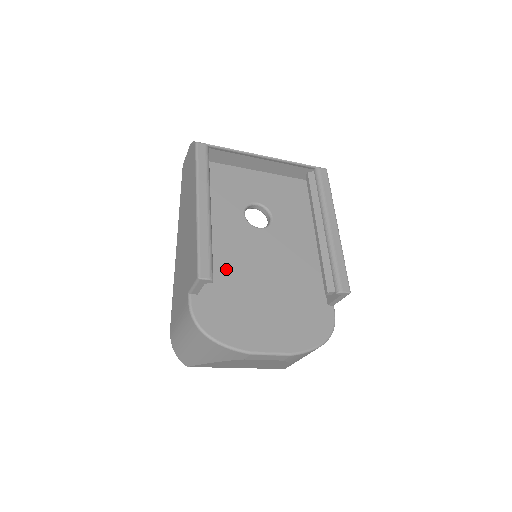
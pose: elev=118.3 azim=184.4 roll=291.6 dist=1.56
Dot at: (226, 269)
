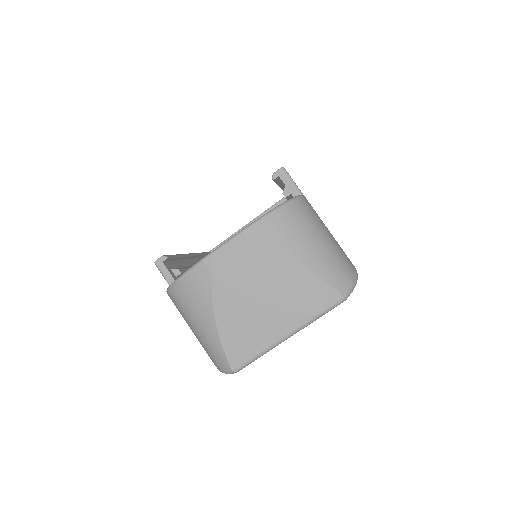
Dot at: occluded
